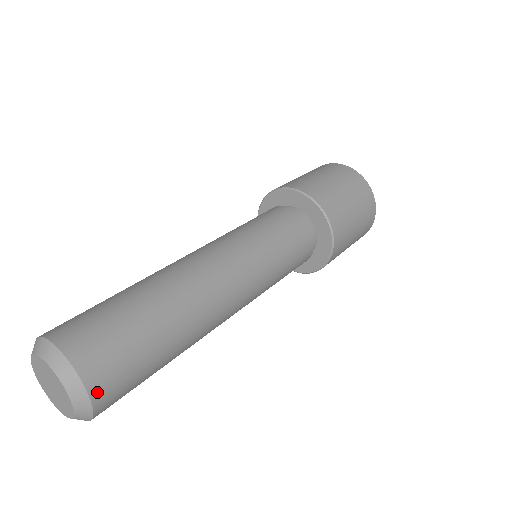
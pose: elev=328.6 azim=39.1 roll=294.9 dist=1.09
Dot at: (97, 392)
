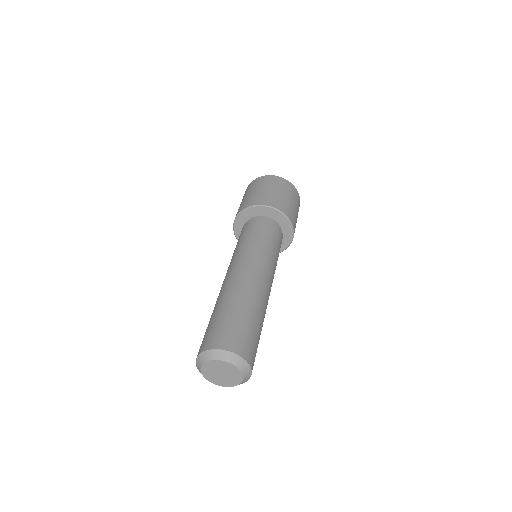
Dot at: (252, 364)
